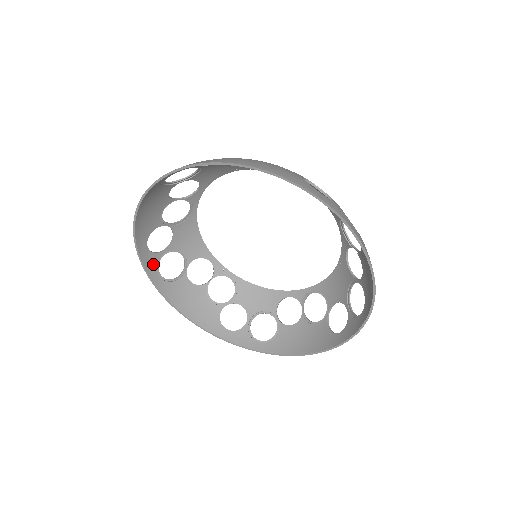
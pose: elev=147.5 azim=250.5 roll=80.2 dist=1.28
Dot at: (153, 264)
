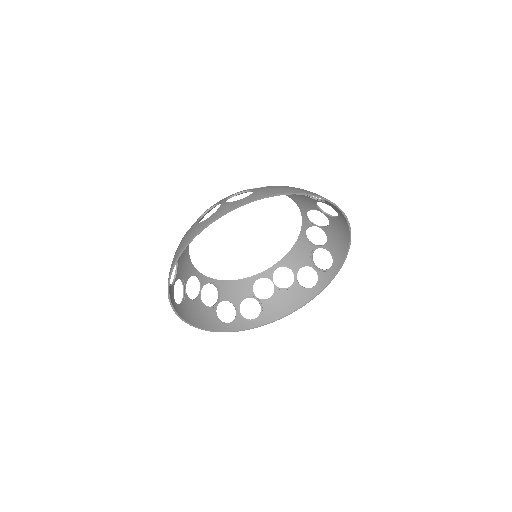
Dot at: (172, 296)
